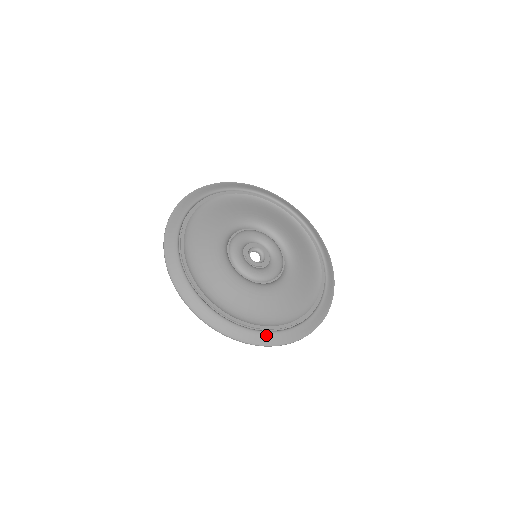
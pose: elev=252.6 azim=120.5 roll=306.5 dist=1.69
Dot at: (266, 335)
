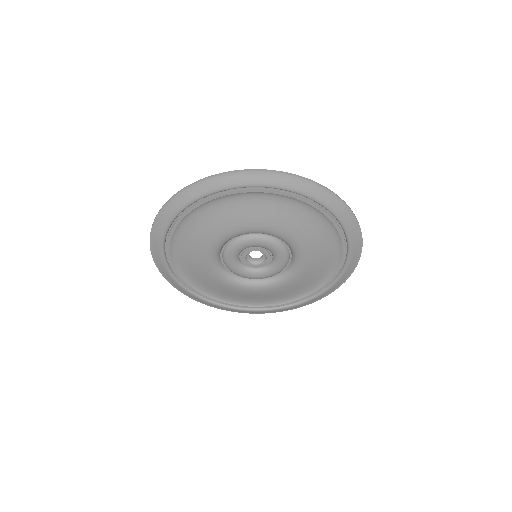
Dot at: (236, 310)
